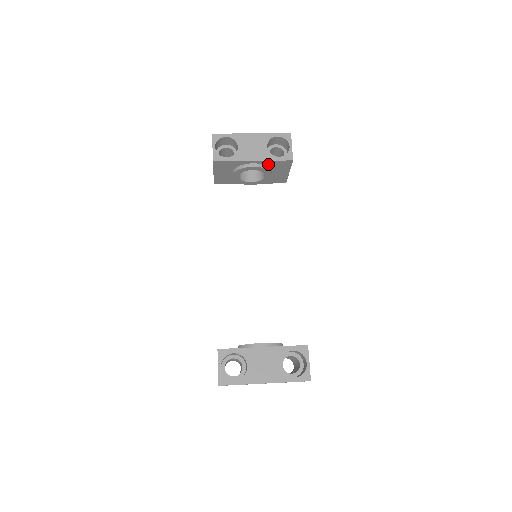
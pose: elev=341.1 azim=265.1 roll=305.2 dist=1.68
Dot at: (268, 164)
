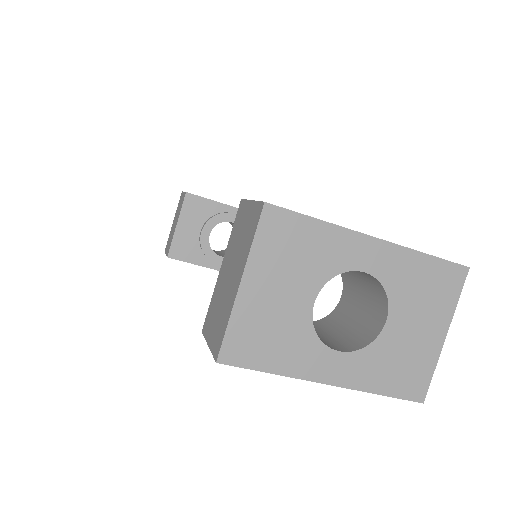
Dot at: occluded
